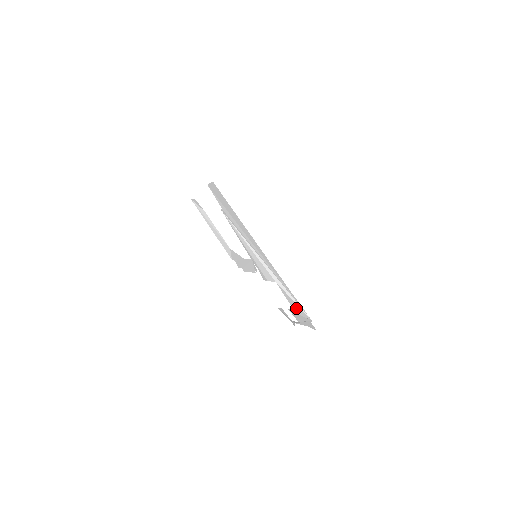
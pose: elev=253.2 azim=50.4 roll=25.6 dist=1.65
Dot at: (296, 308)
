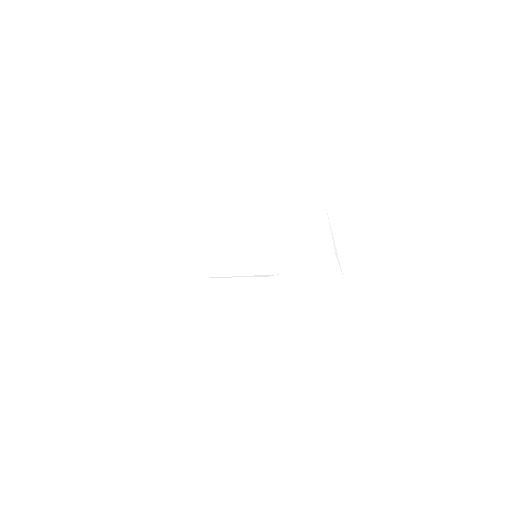
Dot at: (313, 227)
